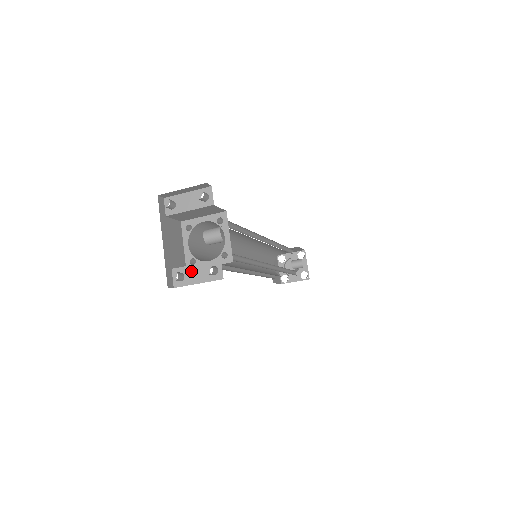
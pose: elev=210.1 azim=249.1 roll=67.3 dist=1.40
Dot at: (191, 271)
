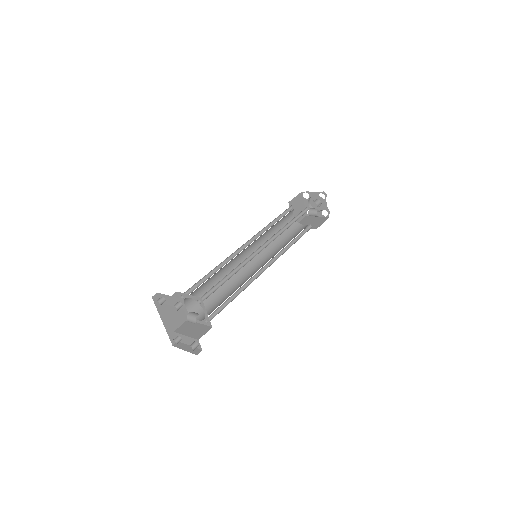
Dot at: (184, 338)
